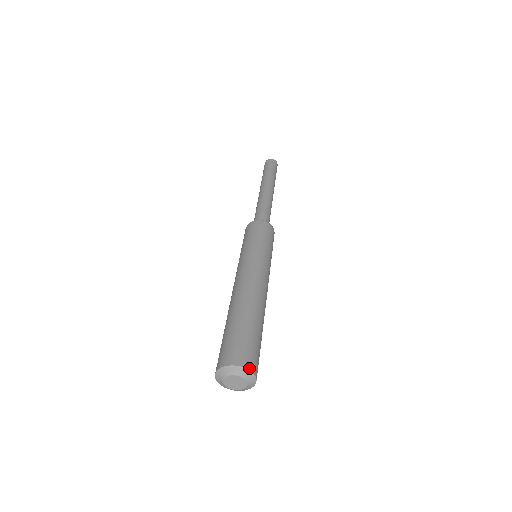
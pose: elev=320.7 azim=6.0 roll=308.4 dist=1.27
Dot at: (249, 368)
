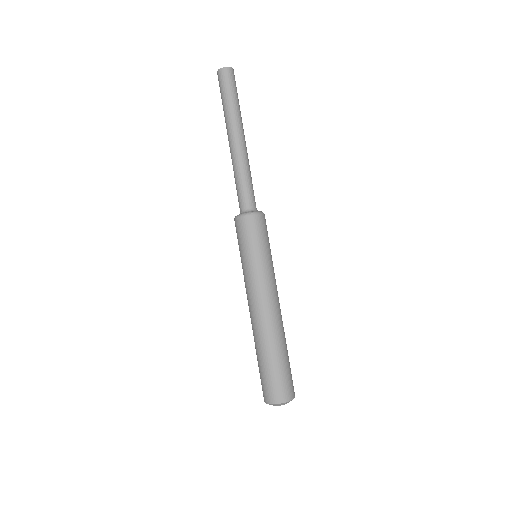
Dot at: (281, 402)
